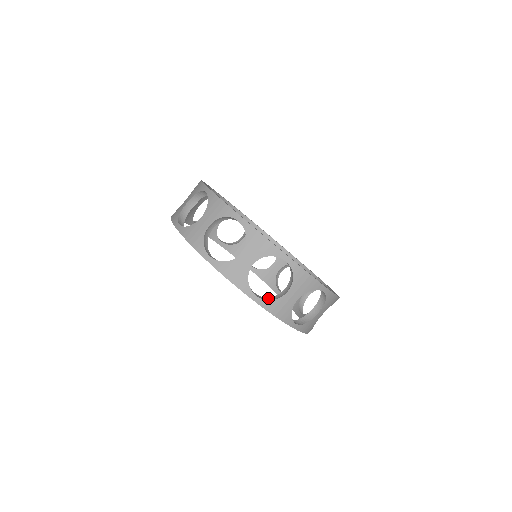
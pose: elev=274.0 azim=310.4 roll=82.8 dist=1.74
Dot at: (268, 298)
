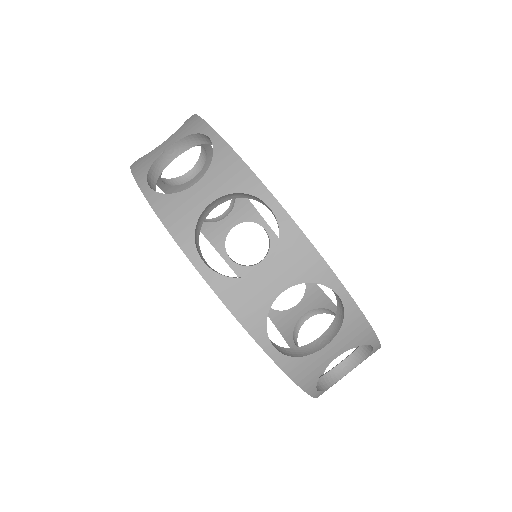
Dot at: (321, 381)
